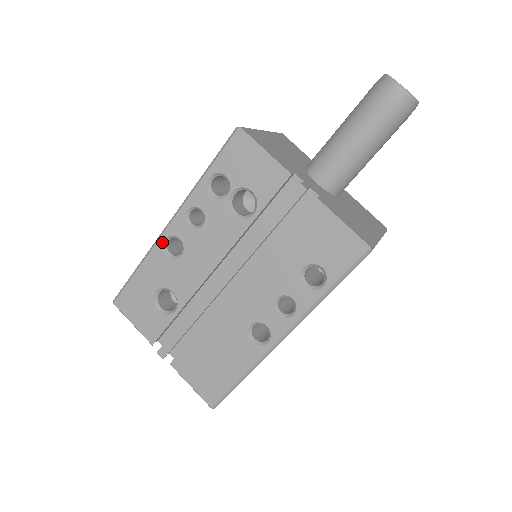
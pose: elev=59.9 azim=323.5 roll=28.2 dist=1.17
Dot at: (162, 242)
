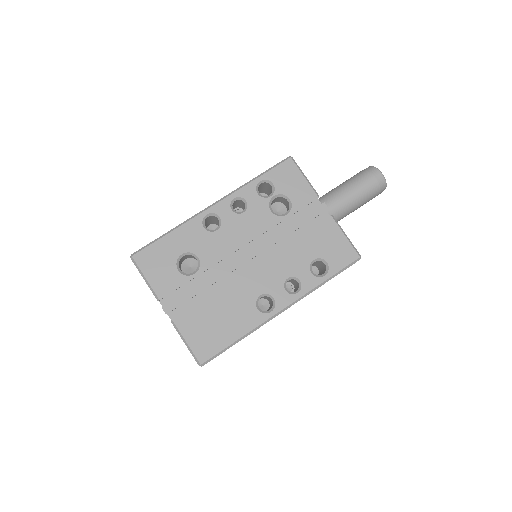
Dot at: (203, 216)
